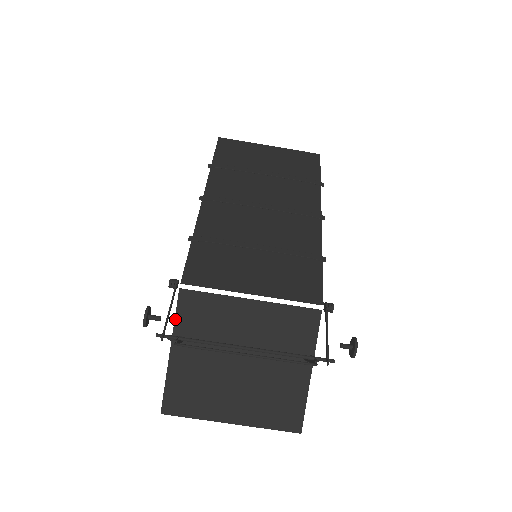
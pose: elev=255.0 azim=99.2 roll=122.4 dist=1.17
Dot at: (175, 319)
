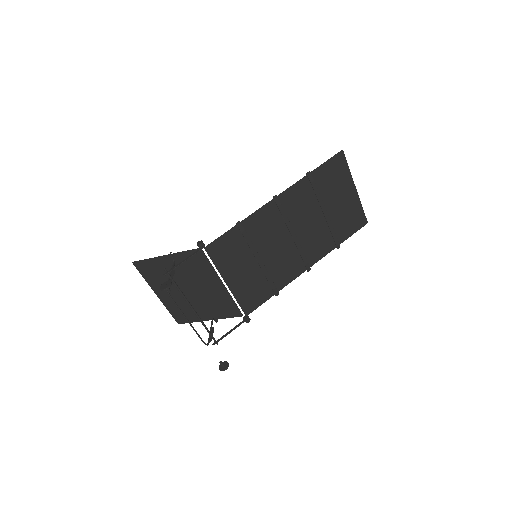
Dot at: (183, 252)
